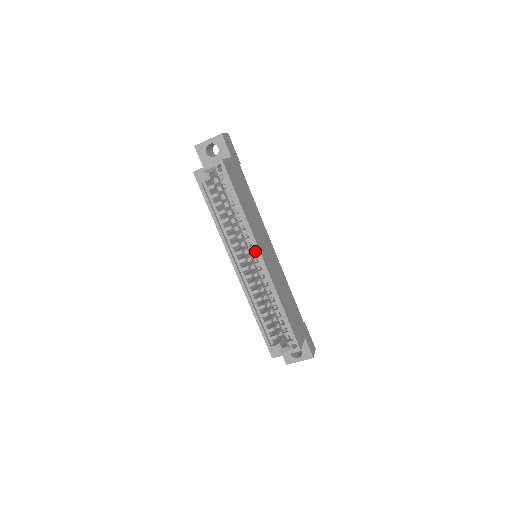
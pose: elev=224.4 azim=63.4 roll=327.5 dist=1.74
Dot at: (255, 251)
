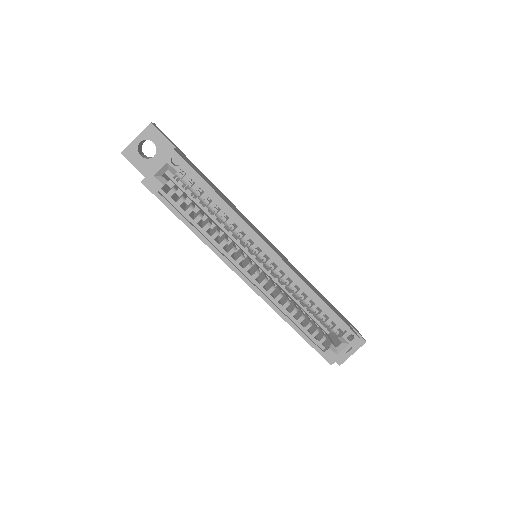
Dot at: (260, 247)
